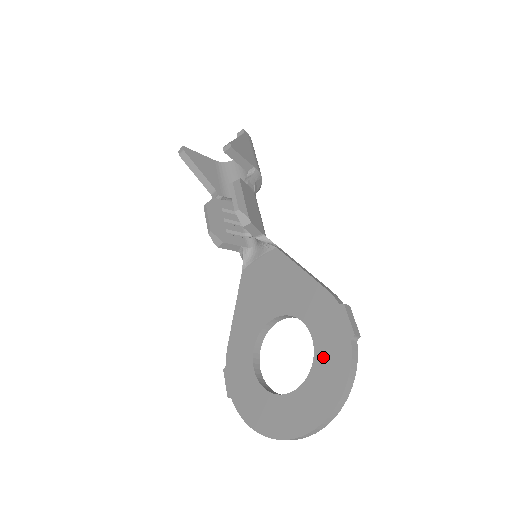
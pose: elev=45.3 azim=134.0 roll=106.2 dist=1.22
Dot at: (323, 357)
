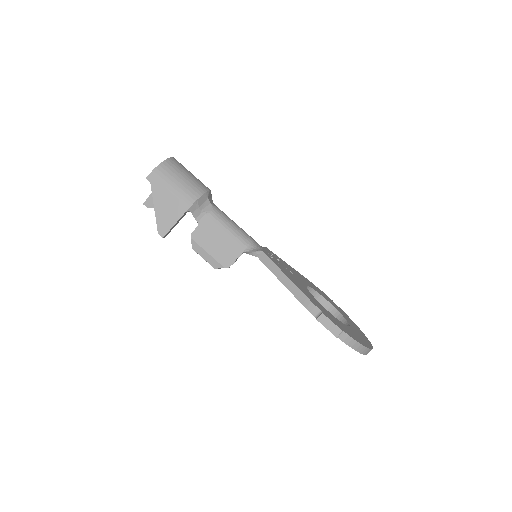
Dot at: occluded
